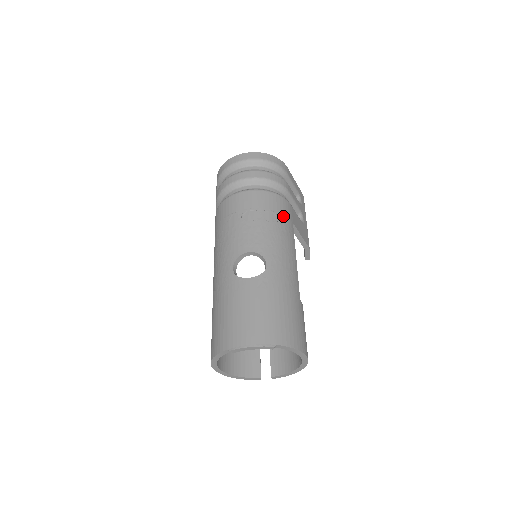
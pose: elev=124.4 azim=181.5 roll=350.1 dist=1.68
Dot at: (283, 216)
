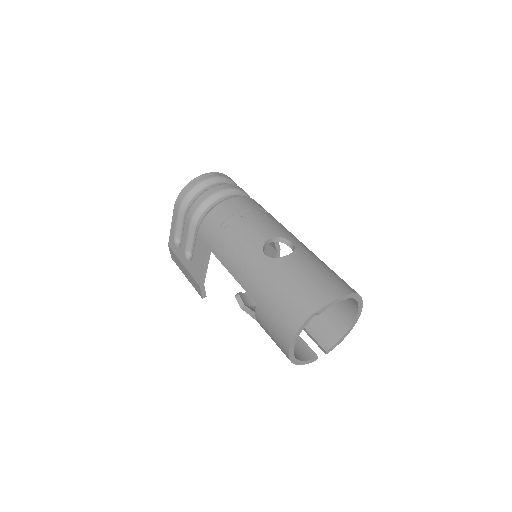
Dot at: occluded
